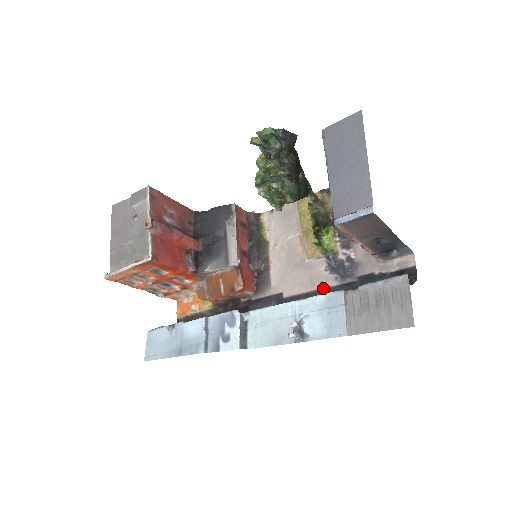
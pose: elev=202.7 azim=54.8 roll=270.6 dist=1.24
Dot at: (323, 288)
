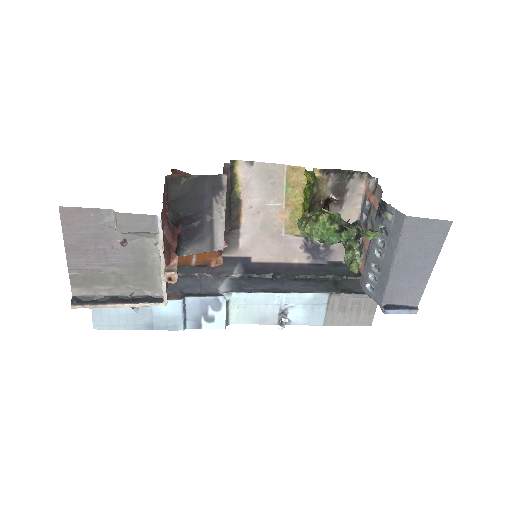
Dot at: (294, 263)
